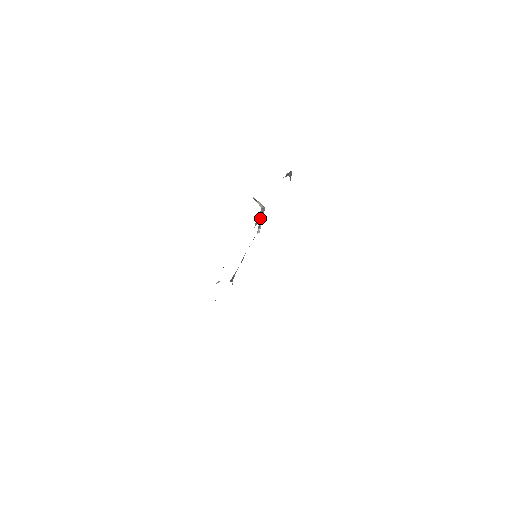
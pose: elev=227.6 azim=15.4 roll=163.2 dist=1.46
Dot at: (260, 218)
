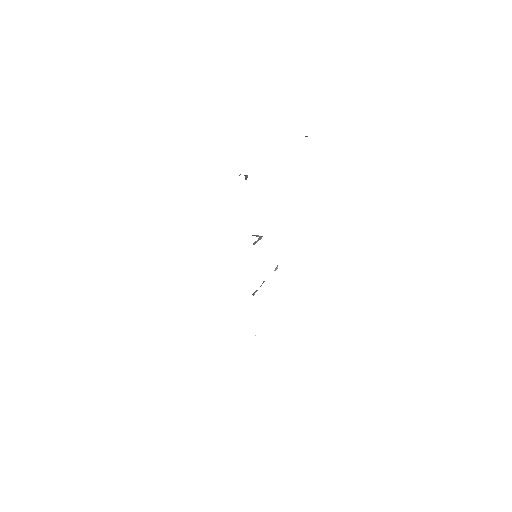
Dot at: (258, 240)
